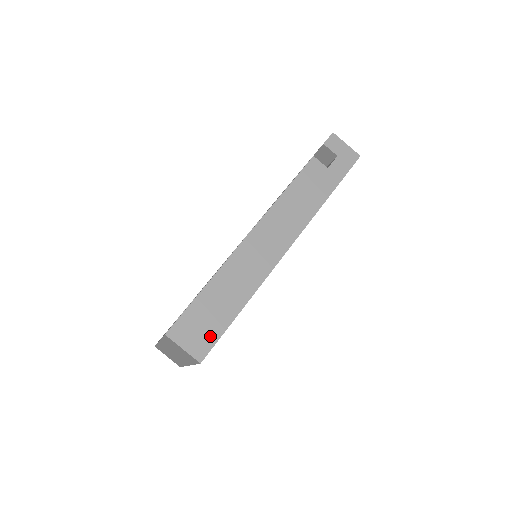
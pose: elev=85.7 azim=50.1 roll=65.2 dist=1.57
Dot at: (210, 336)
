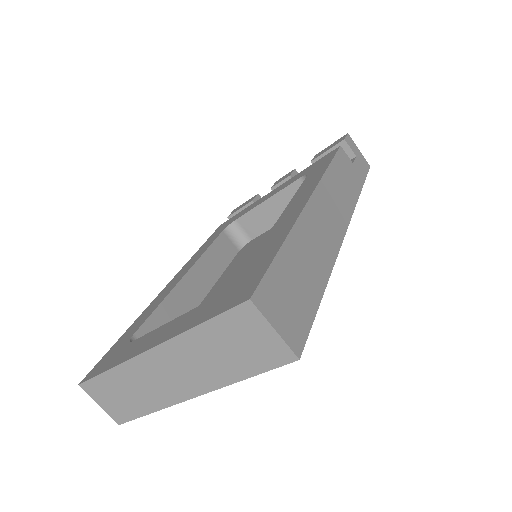
Dot at: (302, 318)
